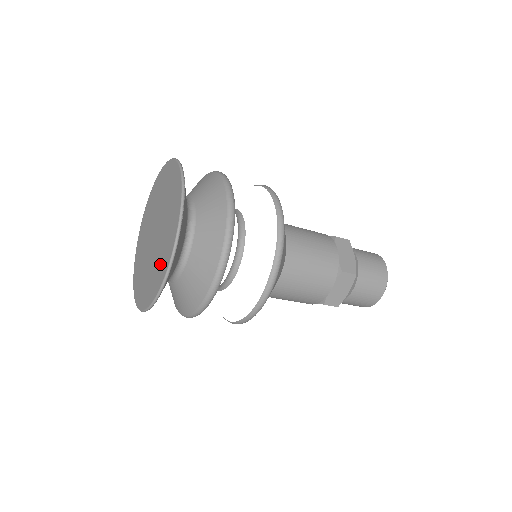
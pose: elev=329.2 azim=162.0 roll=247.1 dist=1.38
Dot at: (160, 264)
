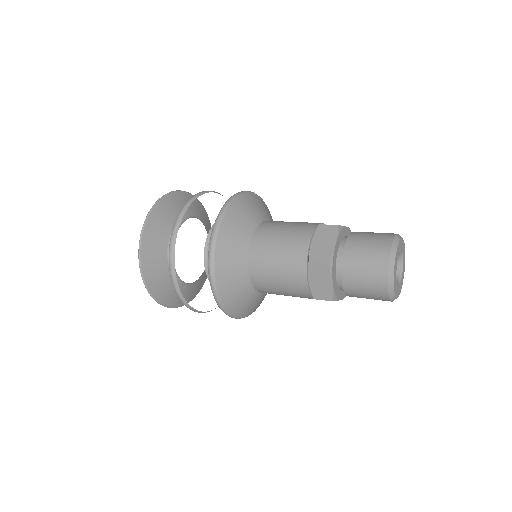
Dot at: occluded
